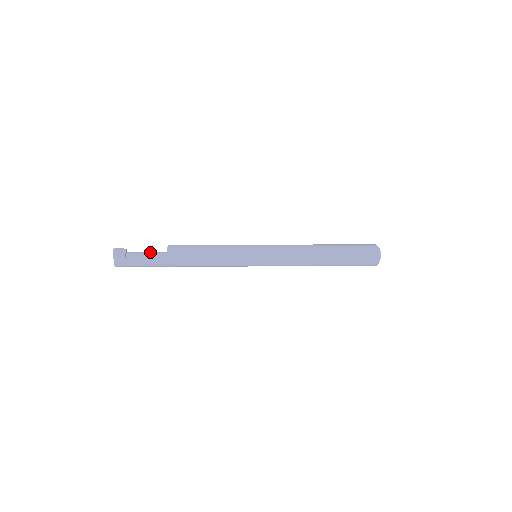
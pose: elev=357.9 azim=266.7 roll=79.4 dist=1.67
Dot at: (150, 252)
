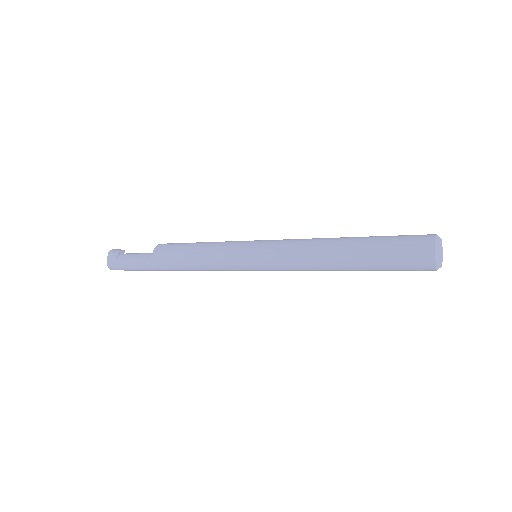
Dot at: (144, 253)
